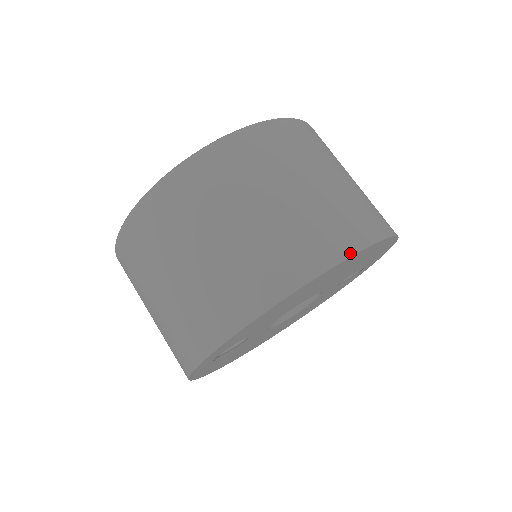
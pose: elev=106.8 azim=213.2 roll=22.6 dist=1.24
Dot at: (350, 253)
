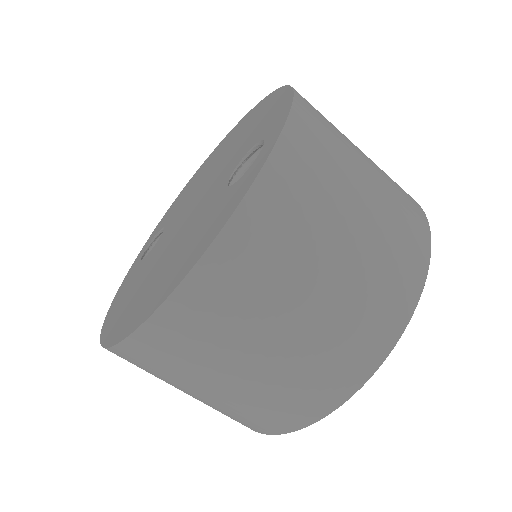
Dot at: (265, 433)
